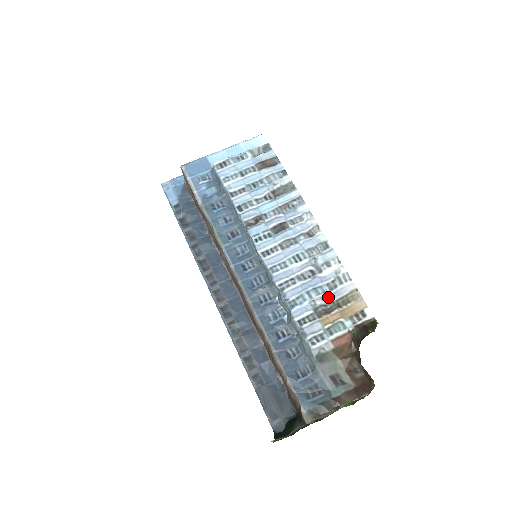
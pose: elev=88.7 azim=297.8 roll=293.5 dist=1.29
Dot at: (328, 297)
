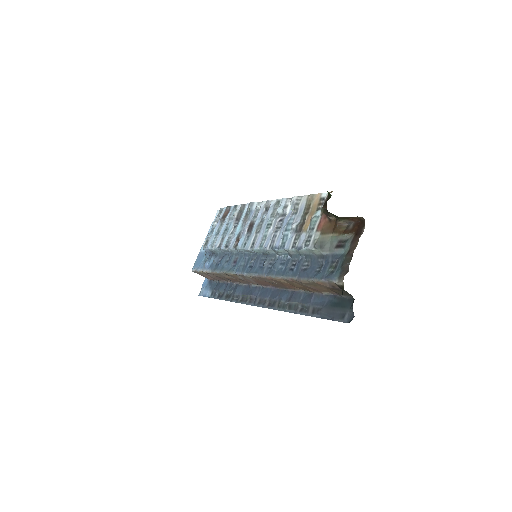
Dot at: (298, 218)
